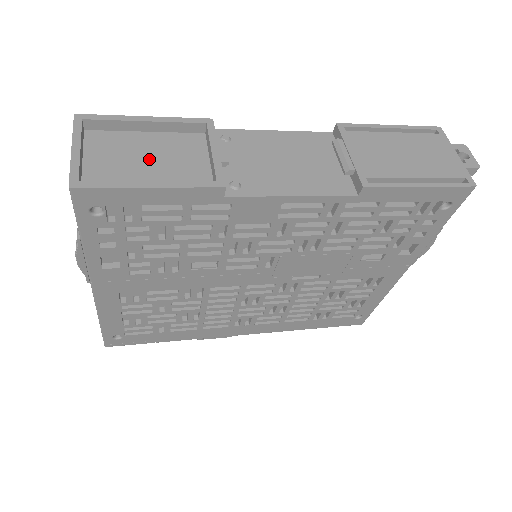
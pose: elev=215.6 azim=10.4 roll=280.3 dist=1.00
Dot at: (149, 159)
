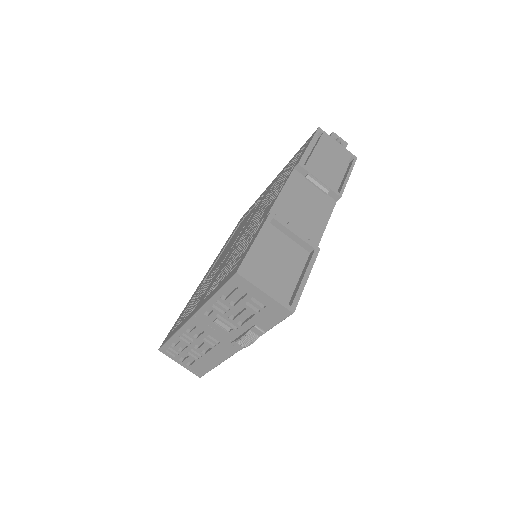
Dot at: (277, 263)
